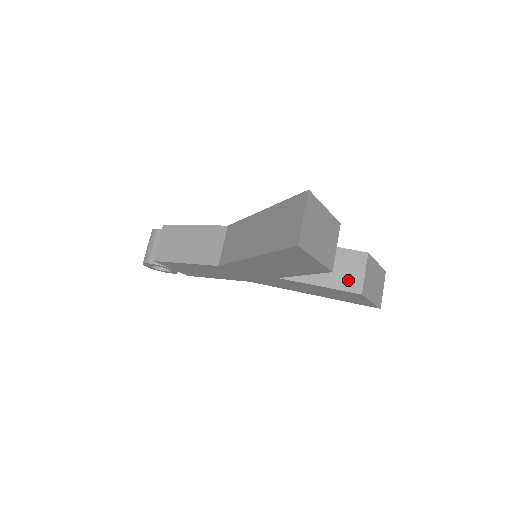
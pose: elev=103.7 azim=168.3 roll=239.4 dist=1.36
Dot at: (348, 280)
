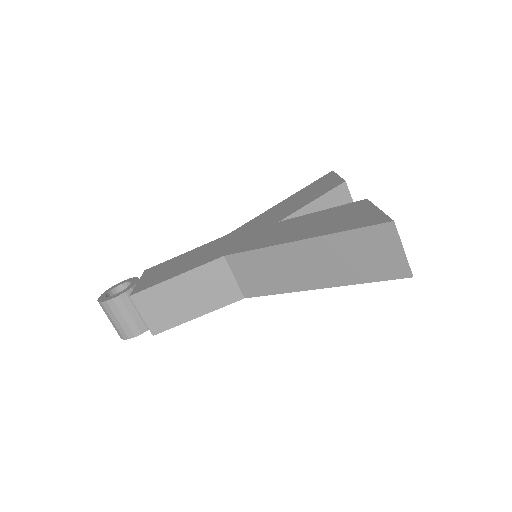
Dot at: occluded
